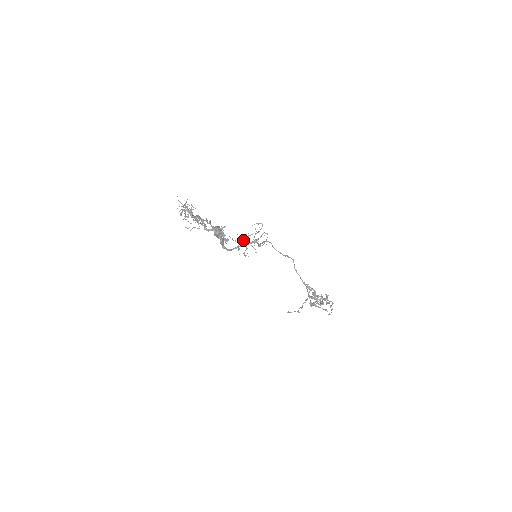
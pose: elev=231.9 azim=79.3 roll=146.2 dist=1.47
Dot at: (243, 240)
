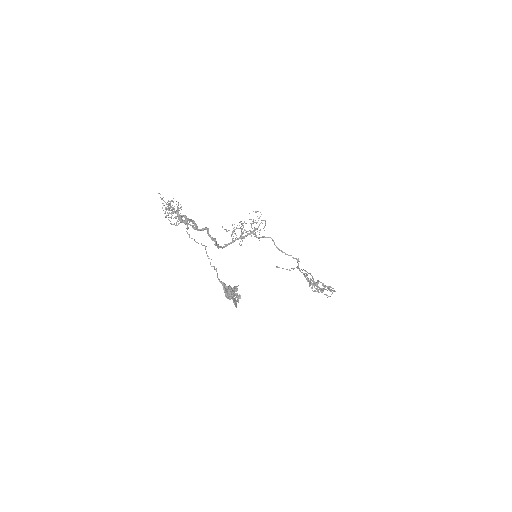
Dot at: (238, 228)
